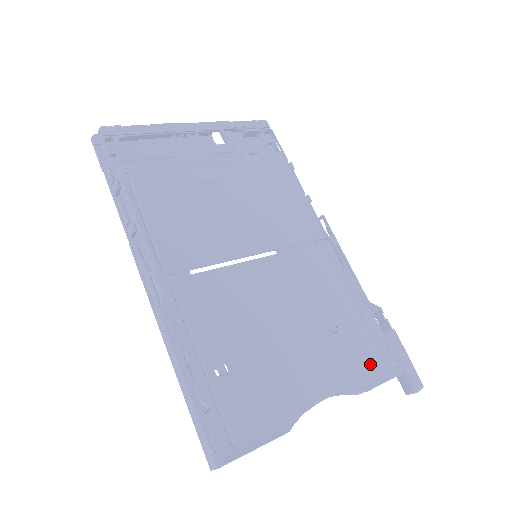
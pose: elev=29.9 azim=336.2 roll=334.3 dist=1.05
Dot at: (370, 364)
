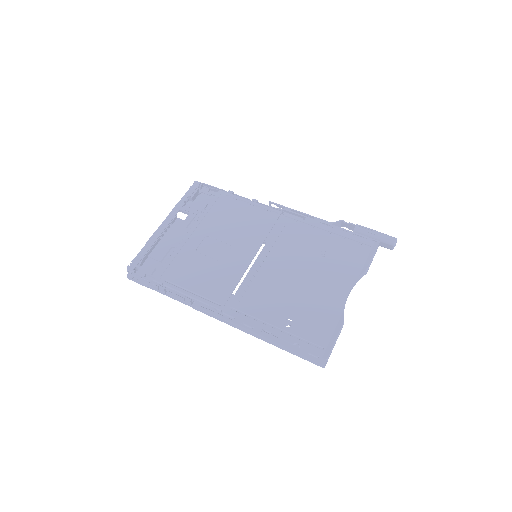
Dot at: (359, 254)
